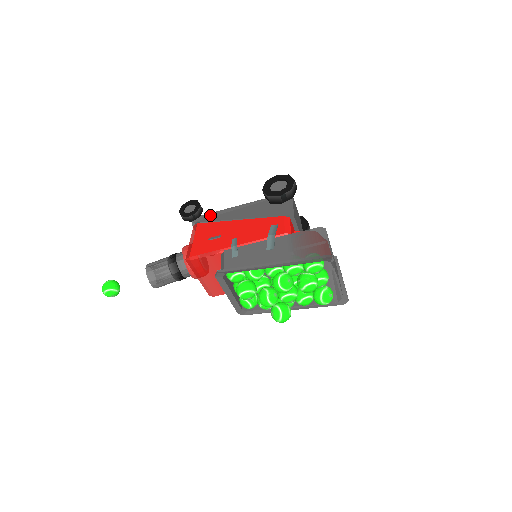
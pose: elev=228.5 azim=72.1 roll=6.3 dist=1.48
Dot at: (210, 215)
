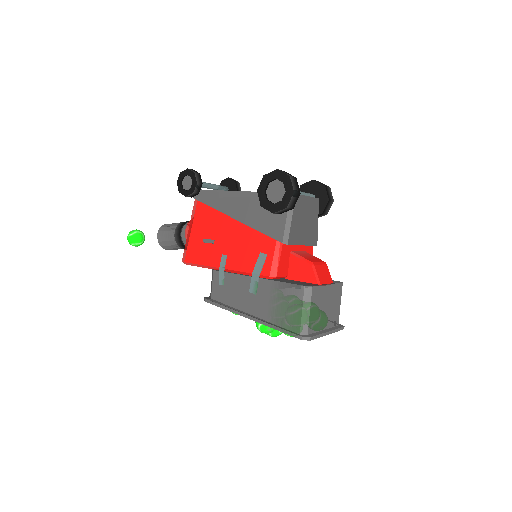
Dot at: (209, 194)
